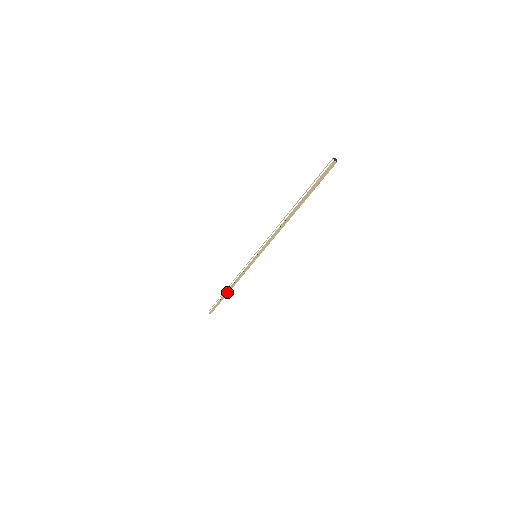
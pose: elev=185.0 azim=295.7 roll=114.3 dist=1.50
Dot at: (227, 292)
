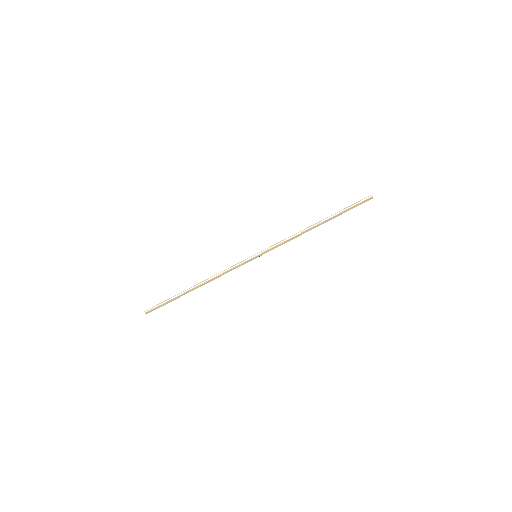
Dot at: (193, 289)
